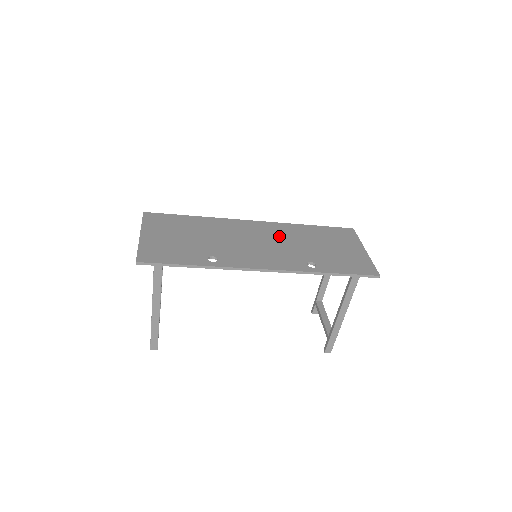
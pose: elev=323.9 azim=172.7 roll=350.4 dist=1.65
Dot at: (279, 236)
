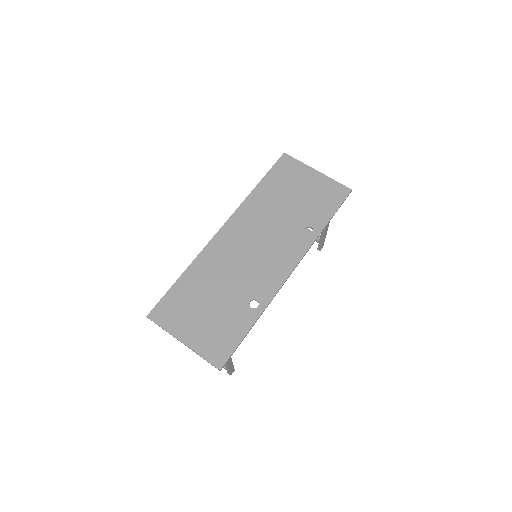
Dot at: (257, 224)
